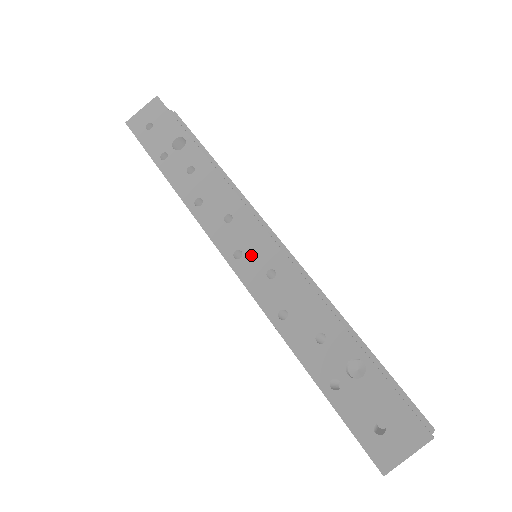
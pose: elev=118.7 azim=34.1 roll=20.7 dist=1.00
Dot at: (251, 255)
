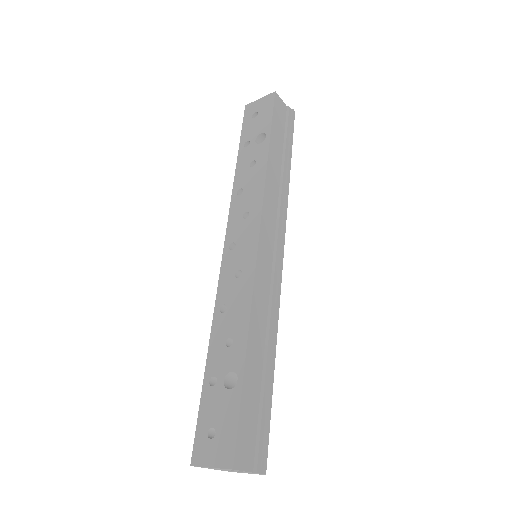
Dot at: (238, 252)
